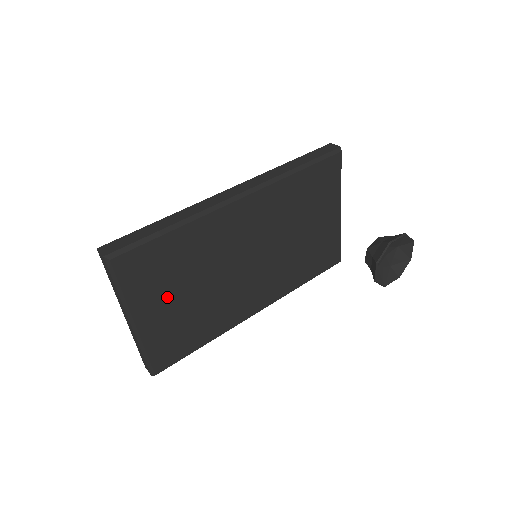
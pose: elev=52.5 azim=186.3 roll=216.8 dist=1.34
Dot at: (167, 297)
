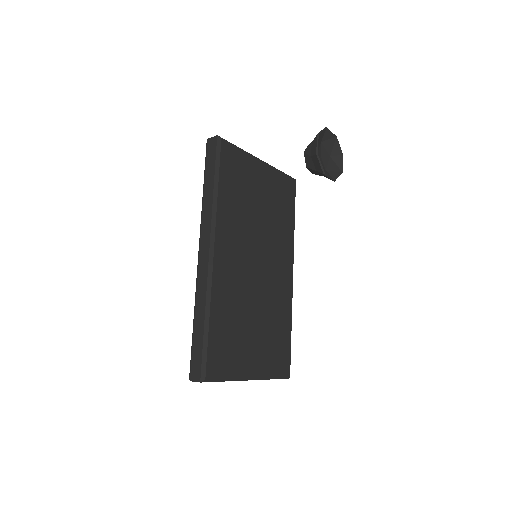
Dot at: (248, 345)
